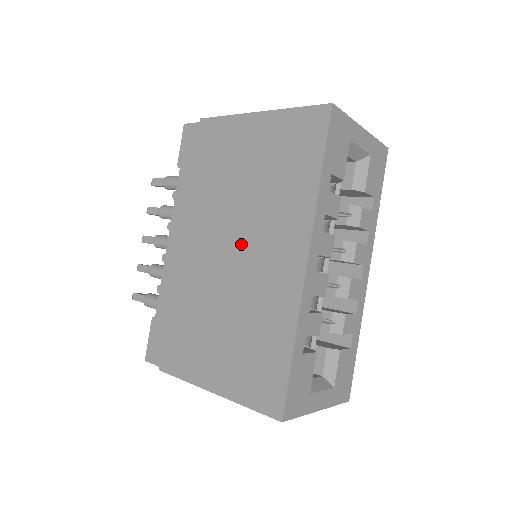
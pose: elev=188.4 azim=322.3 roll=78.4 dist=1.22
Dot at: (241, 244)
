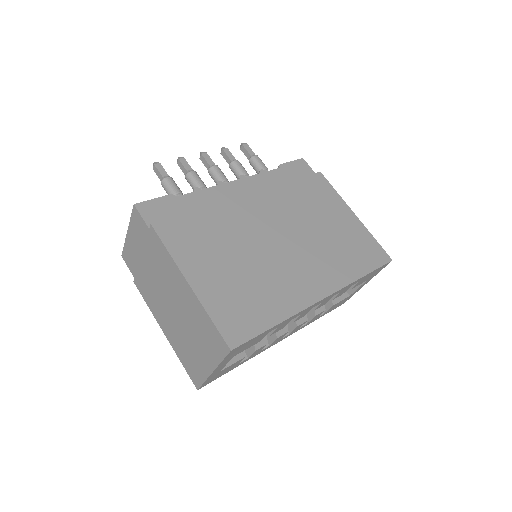
Dot at: (291, 245)
